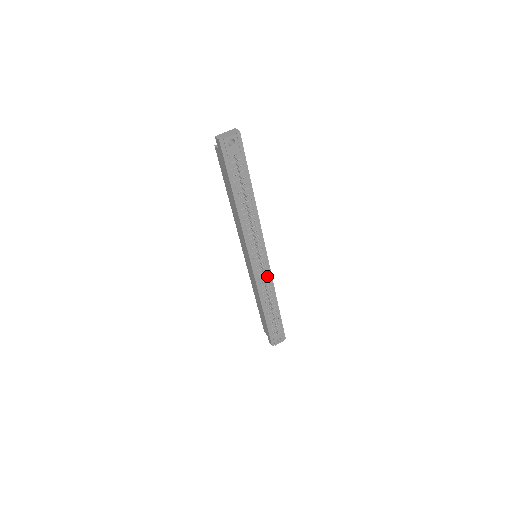
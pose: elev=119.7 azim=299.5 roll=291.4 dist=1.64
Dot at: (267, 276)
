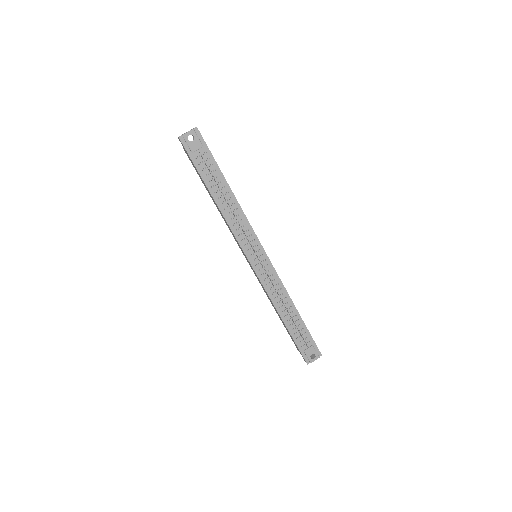
Dot at: (273, 277)
